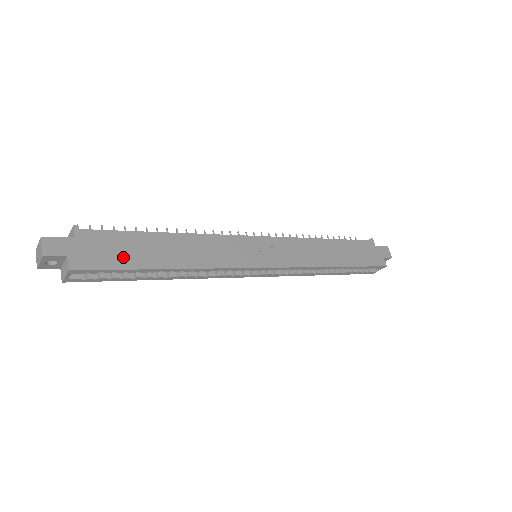
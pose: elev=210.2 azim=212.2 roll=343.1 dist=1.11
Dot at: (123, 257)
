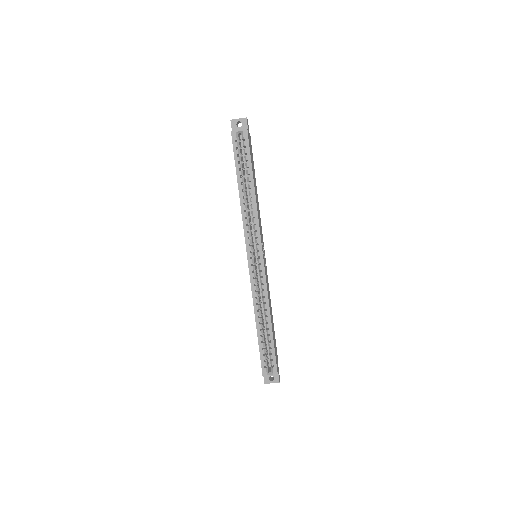
Dot at: occluded
